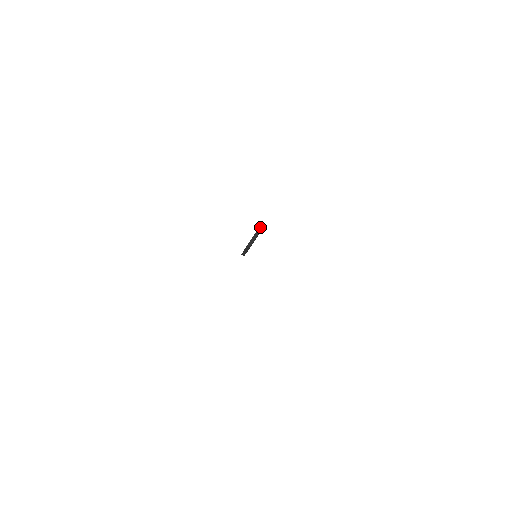
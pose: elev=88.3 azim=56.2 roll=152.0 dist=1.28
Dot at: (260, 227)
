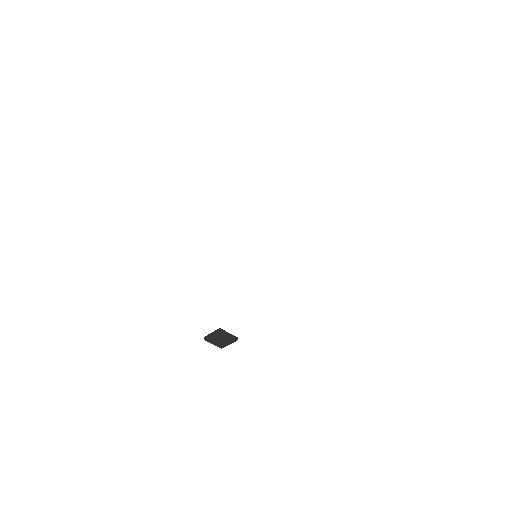
Dot at: (237, 337)
